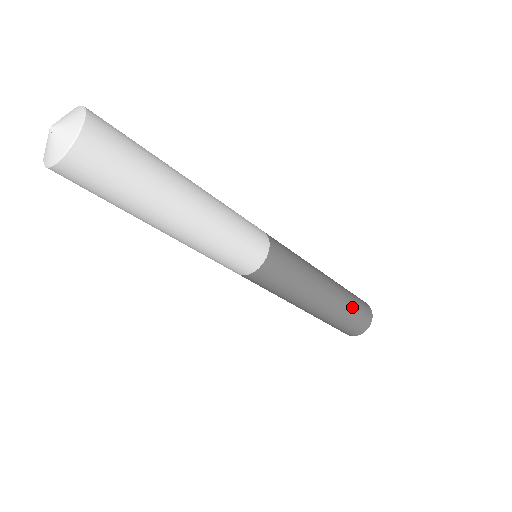
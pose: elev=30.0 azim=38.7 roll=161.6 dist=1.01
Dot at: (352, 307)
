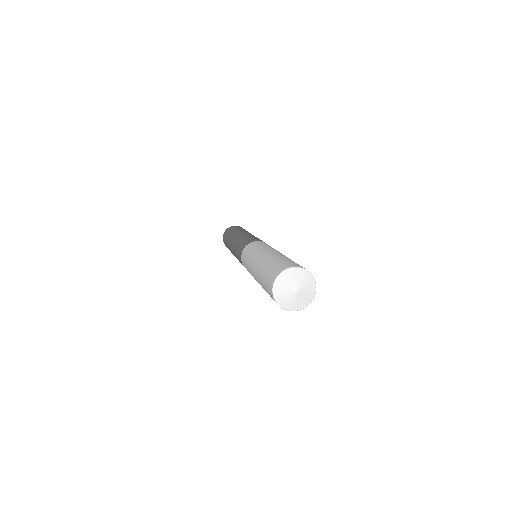
Dot at: occluded
